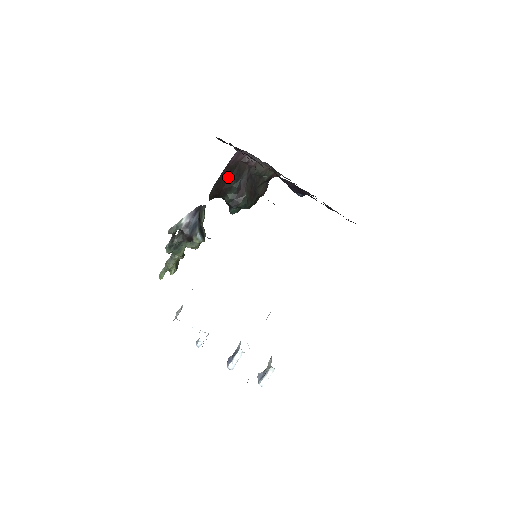
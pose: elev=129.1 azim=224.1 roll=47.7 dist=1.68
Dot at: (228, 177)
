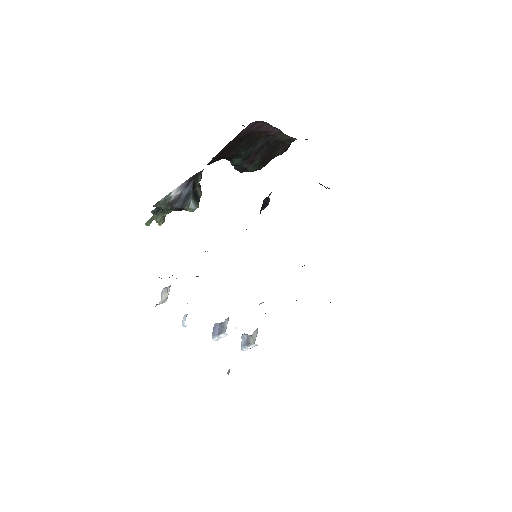
Dot at: (236, 146)
